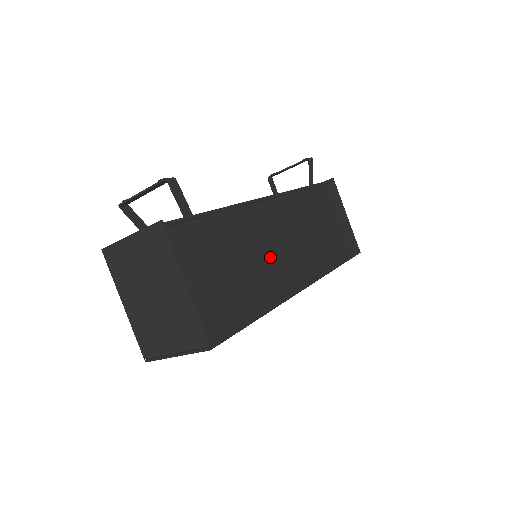
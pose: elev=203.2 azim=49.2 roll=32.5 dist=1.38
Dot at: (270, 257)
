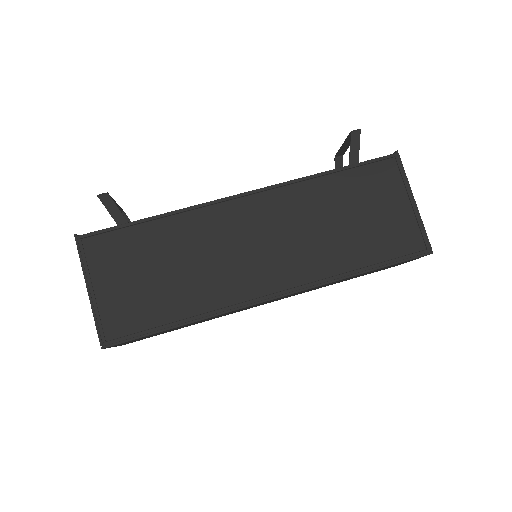
Dot at: (218, 263)
